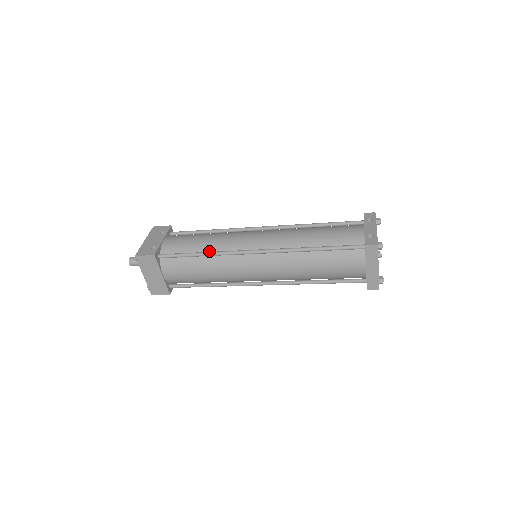
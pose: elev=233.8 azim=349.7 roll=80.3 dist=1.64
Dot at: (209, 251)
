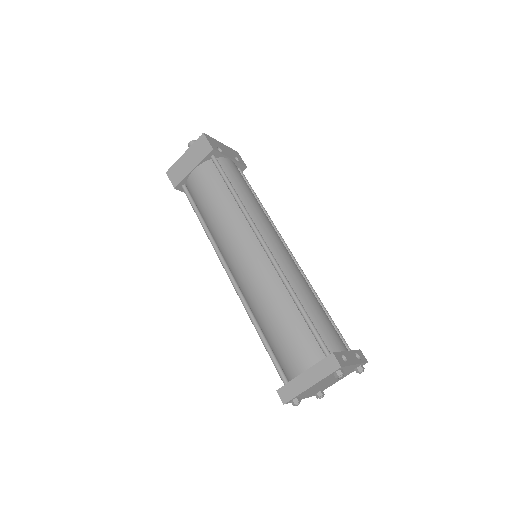
Dot at: (241, 201)
